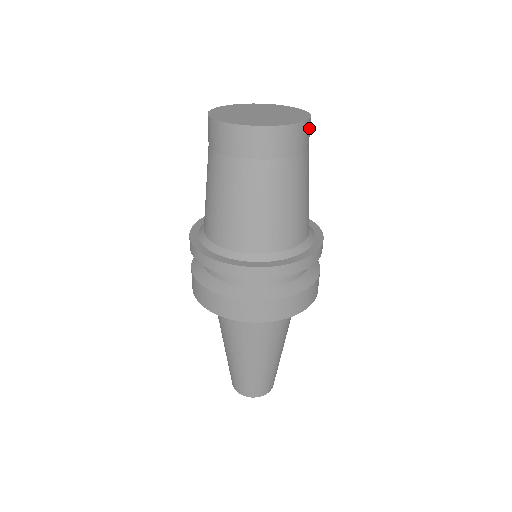
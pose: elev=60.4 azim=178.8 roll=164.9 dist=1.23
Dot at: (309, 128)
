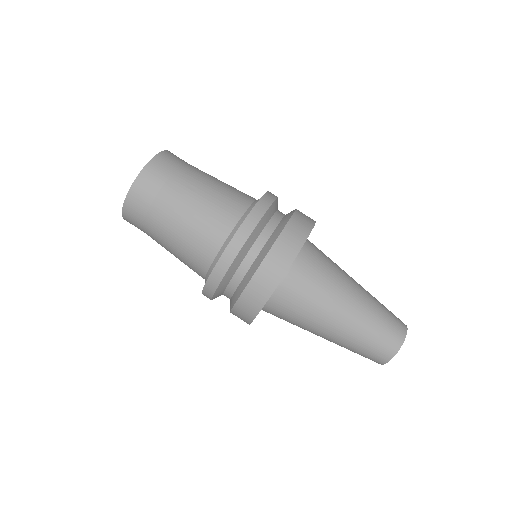
Dot at: occluded
